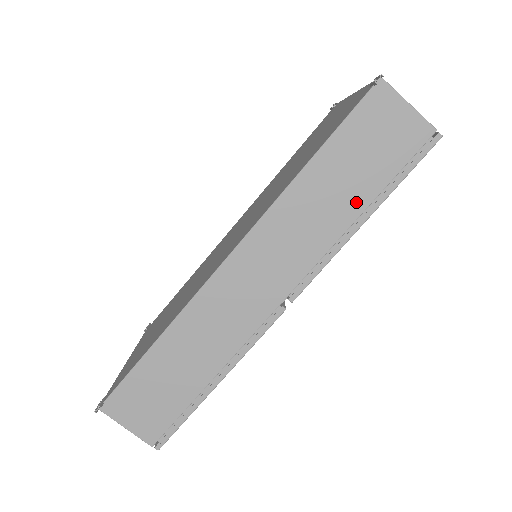
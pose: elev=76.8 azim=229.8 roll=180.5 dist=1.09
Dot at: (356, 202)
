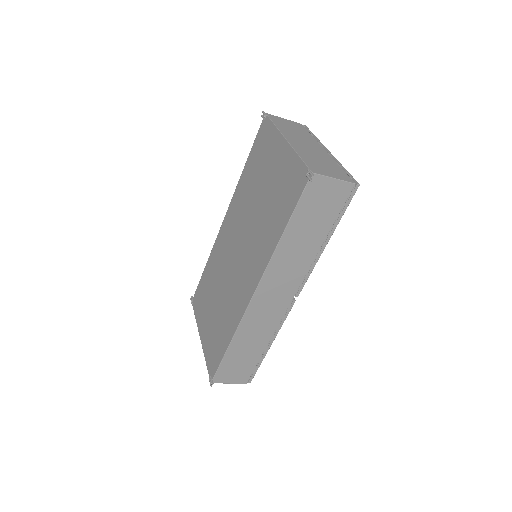
Dot at: (318, 239)
